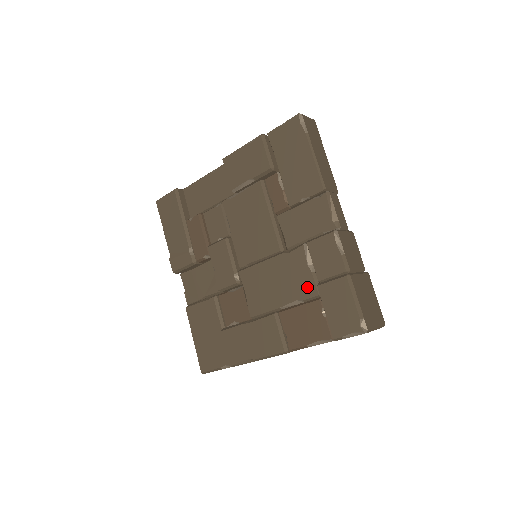
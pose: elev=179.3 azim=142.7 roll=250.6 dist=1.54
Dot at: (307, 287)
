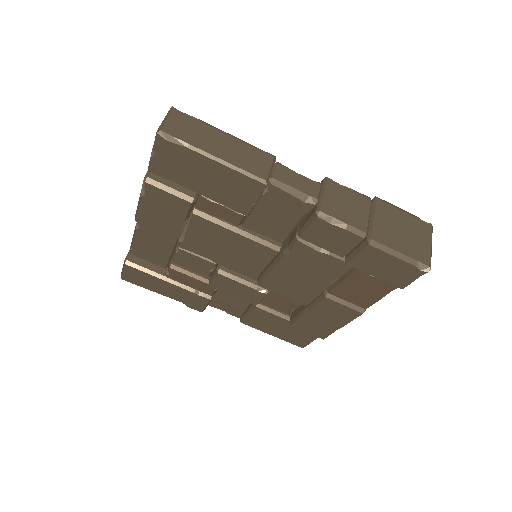
Dot at: (336, 266)
